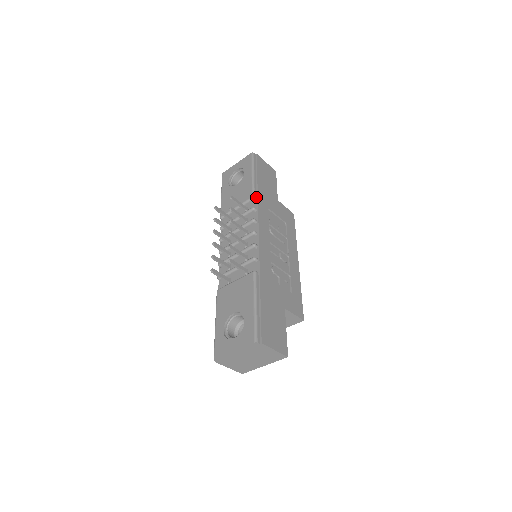
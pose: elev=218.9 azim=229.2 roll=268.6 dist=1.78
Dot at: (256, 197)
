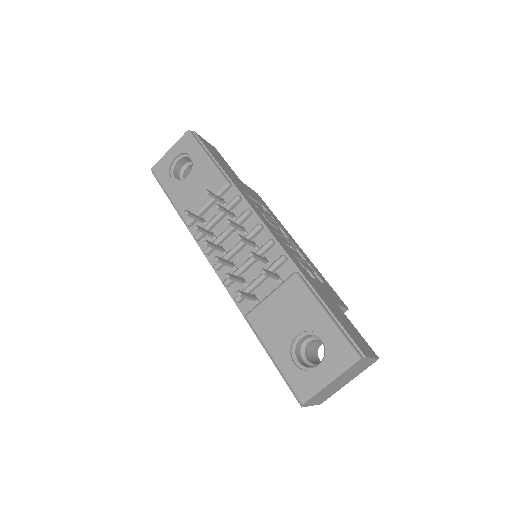
Dot at: (230, 183)
